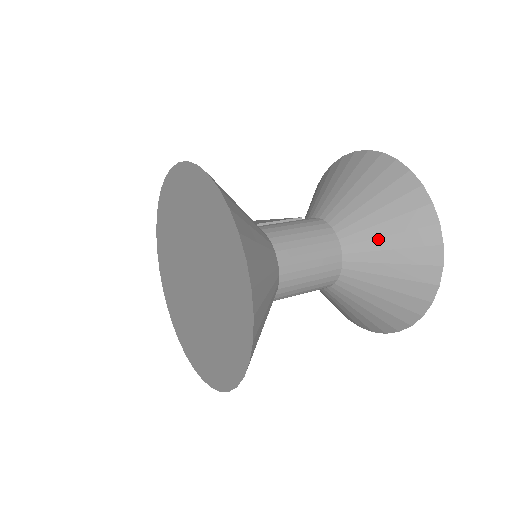
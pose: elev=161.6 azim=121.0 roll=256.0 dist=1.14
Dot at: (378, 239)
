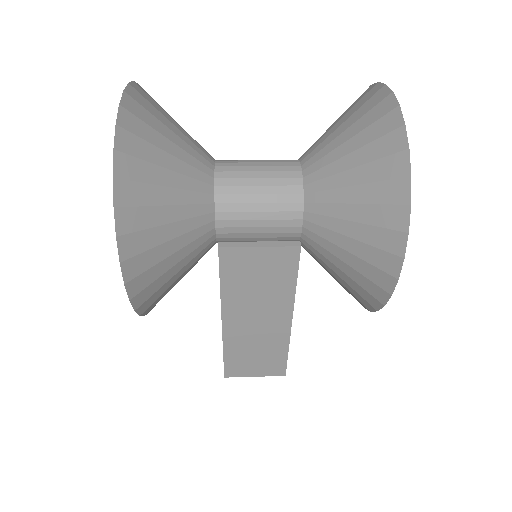
Dot at: (332, 134)
